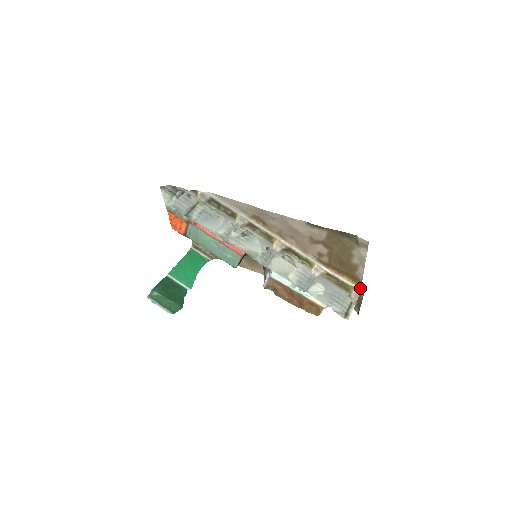
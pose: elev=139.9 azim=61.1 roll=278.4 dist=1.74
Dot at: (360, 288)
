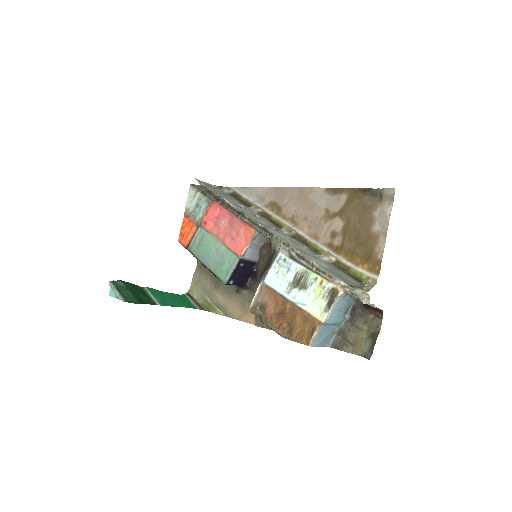
Dot at: (377, 276)
